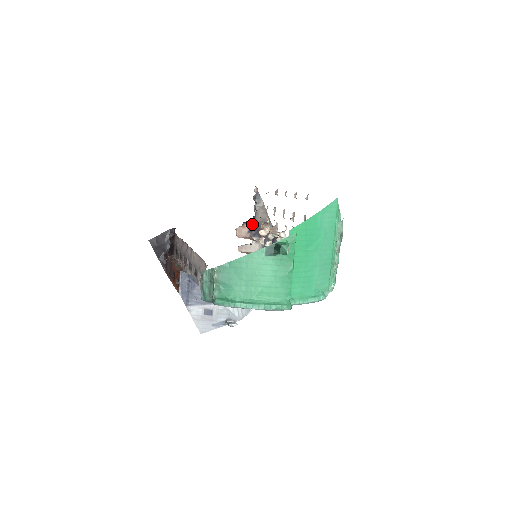
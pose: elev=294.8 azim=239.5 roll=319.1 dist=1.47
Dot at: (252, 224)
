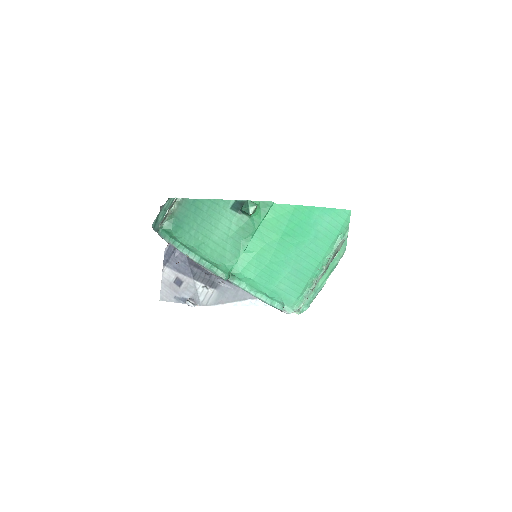
Dot at: occluded
